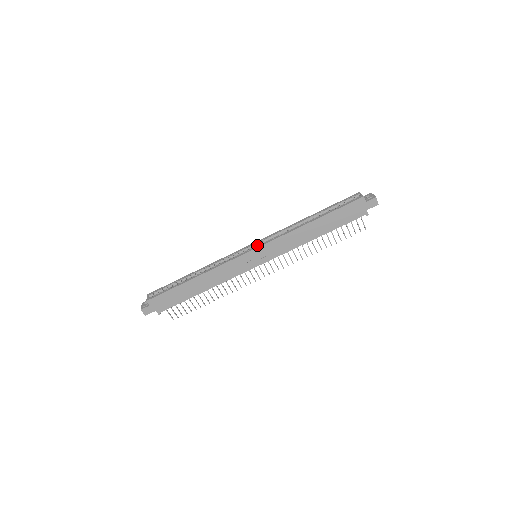
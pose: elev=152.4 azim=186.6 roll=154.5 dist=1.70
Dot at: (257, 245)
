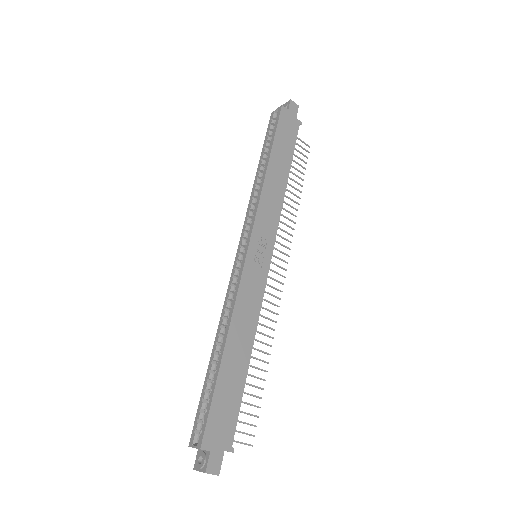
Dot at: (245, 242)
